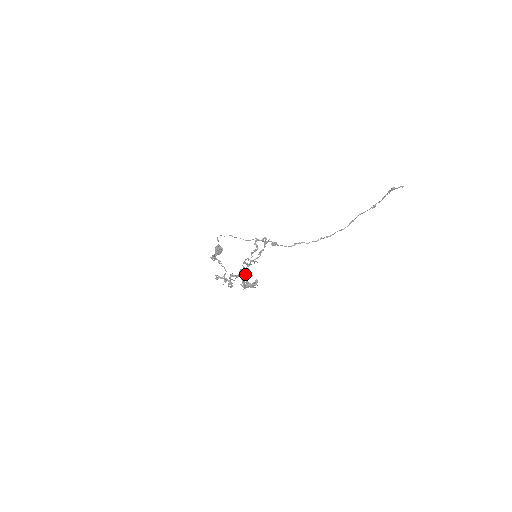
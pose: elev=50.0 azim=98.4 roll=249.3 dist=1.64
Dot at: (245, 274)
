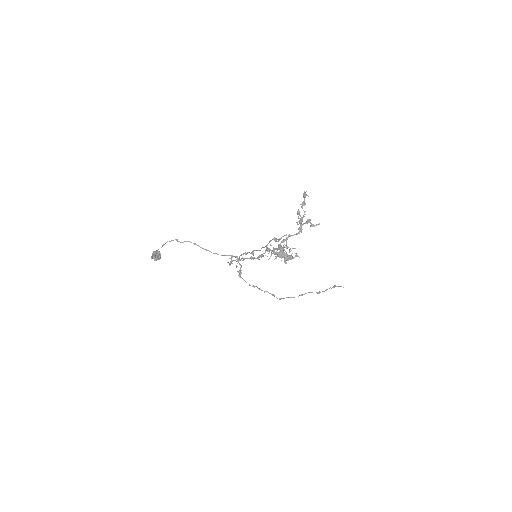
Dot at: (279, 247)
